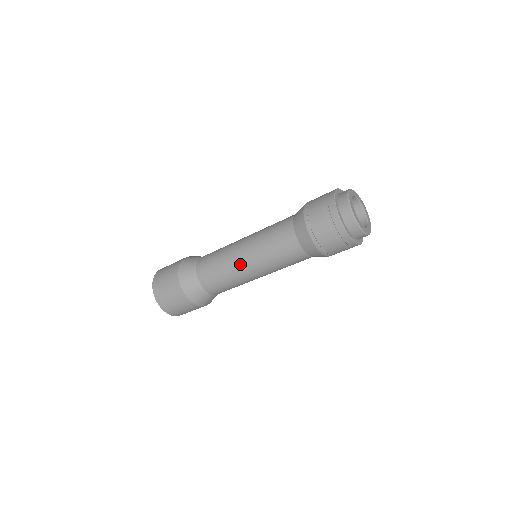
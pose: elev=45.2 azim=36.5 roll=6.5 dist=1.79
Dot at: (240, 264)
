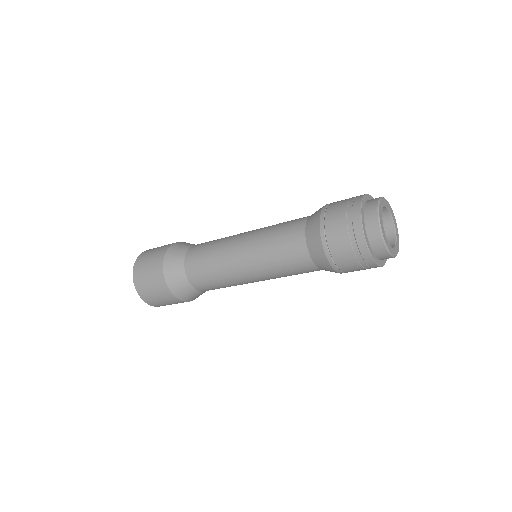
Dot at: (238, 270)
